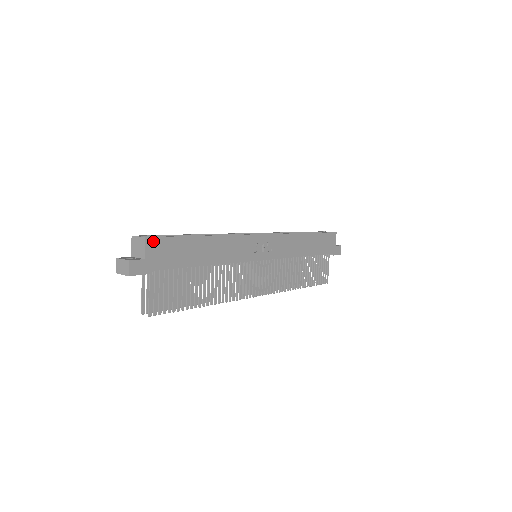
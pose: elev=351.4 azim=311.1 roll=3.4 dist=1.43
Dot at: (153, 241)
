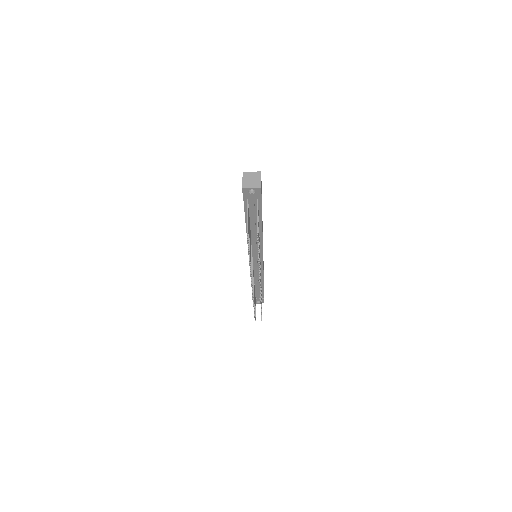
Dot at: occluded
